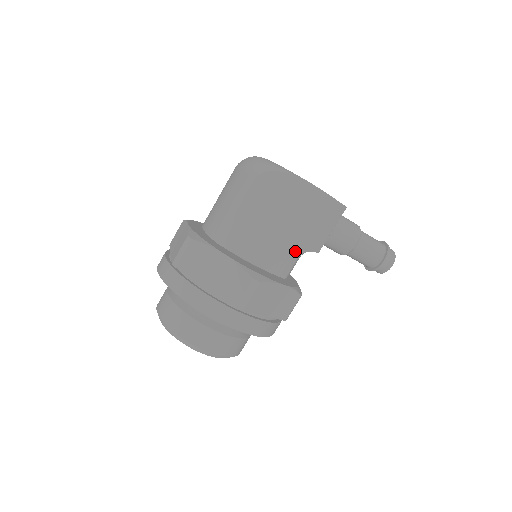
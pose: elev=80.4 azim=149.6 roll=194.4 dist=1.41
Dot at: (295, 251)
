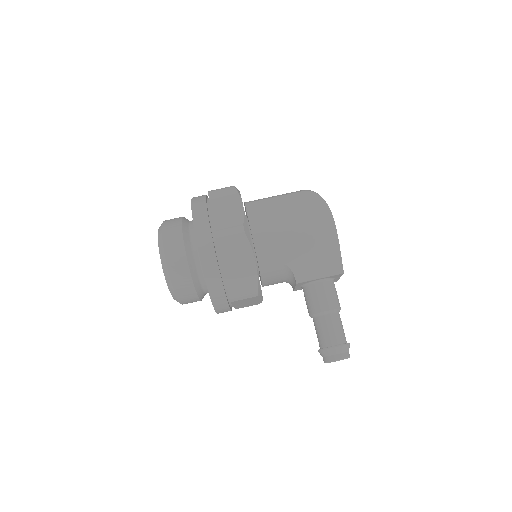
Dot at: (284, 255)
